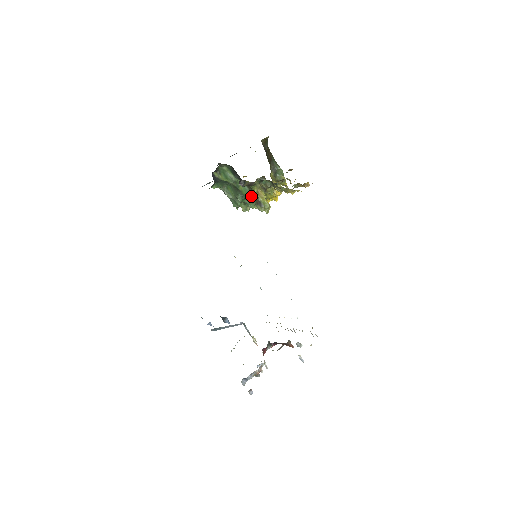
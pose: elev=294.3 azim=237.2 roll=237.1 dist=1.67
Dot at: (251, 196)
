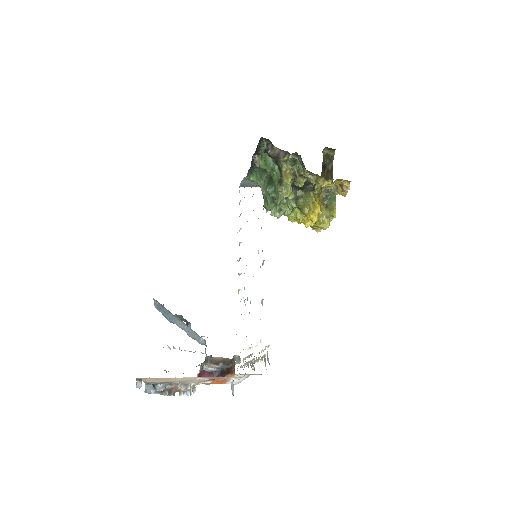
Dot at: occluded
